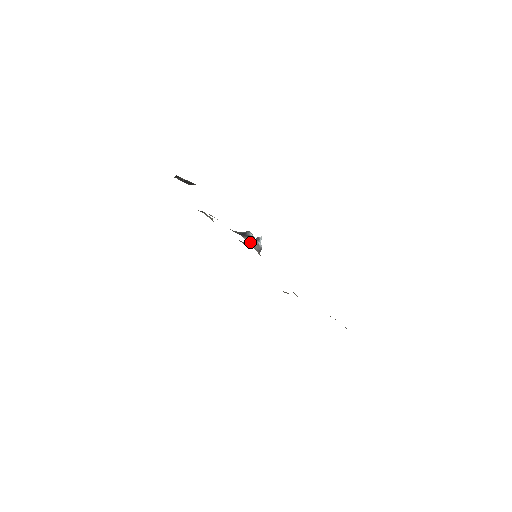
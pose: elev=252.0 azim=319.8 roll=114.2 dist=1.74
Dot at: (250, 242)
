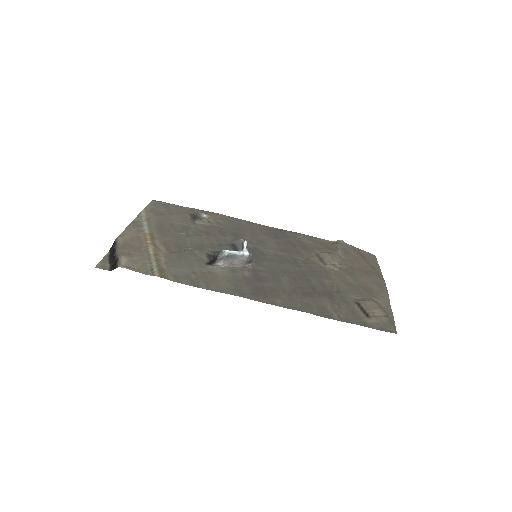
Dot at: (229, 261)
